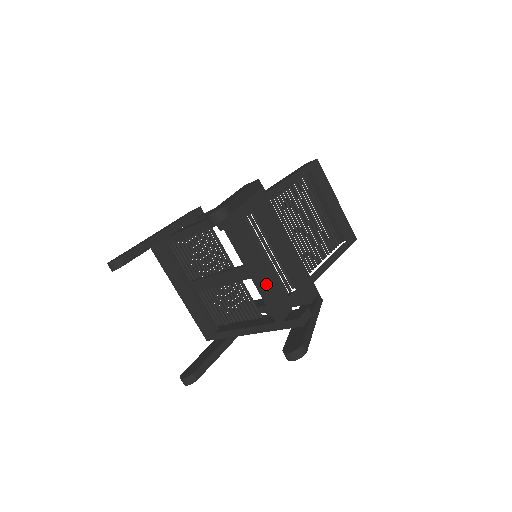
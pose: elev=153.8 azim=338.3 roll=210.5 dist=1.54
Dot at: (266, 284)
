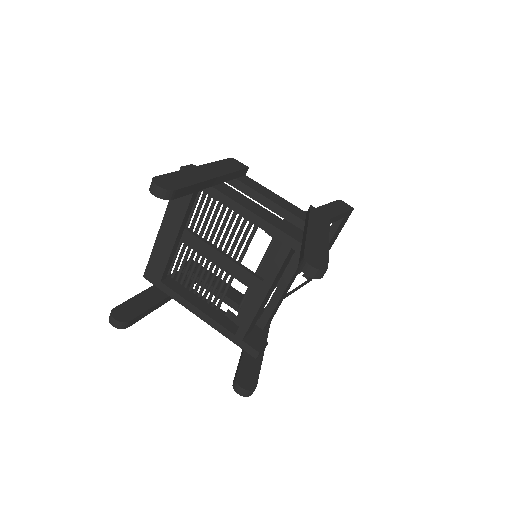
Dot at: (261, 308)
